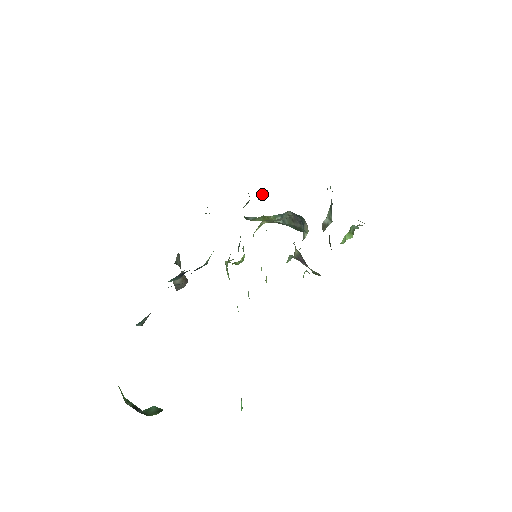
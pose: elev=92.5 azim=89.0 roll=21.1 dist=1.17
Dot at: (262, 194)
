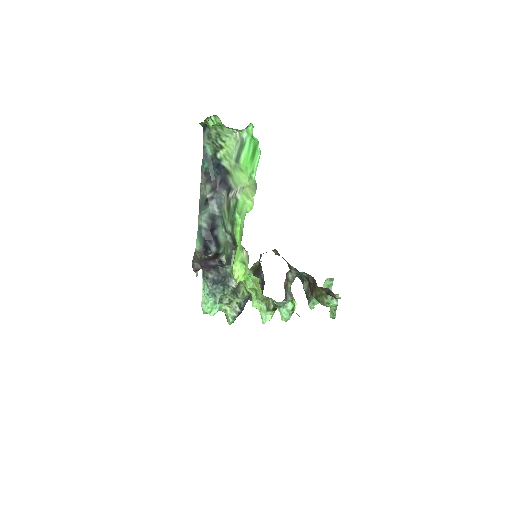
Dot at: (261, 267)
